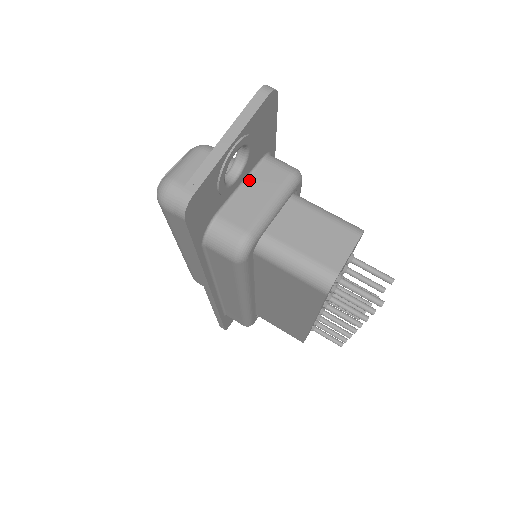
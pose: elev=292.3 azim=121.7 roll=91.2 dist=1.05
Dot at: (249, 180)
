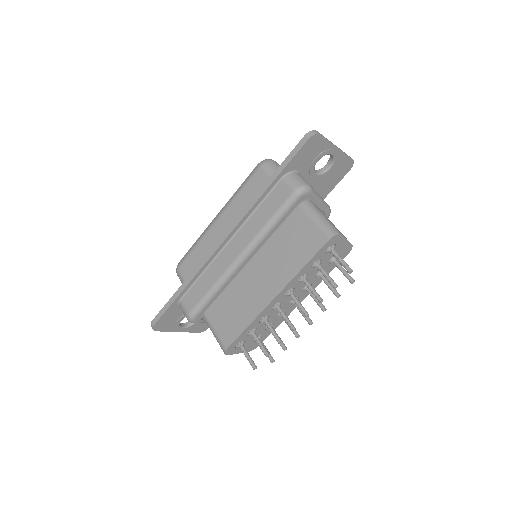
Dot at: occluded
